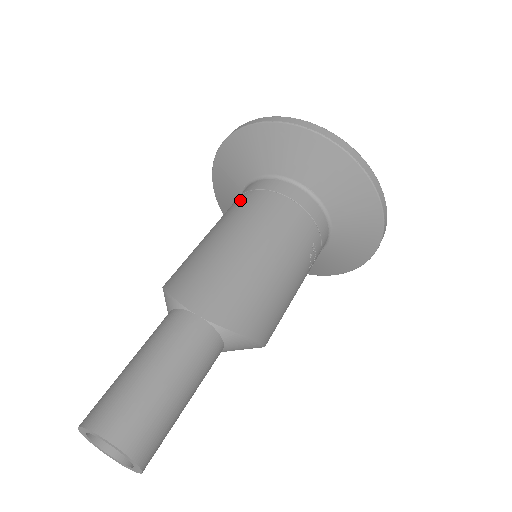
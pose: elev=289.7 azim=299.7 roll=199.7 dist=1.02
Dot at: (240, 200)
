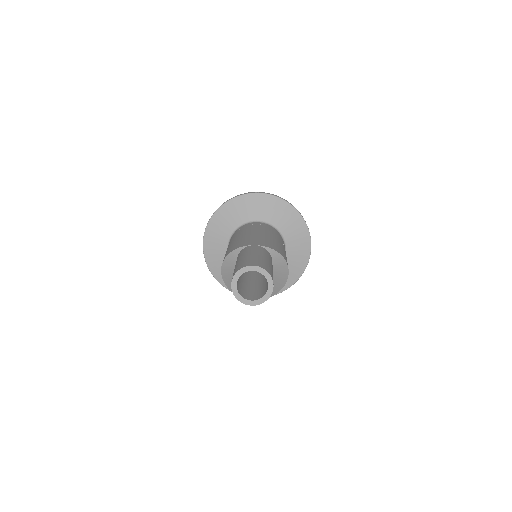
Dot at: (234, 235)
